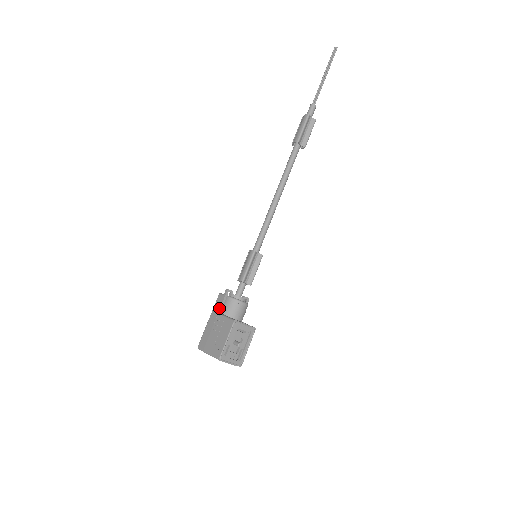
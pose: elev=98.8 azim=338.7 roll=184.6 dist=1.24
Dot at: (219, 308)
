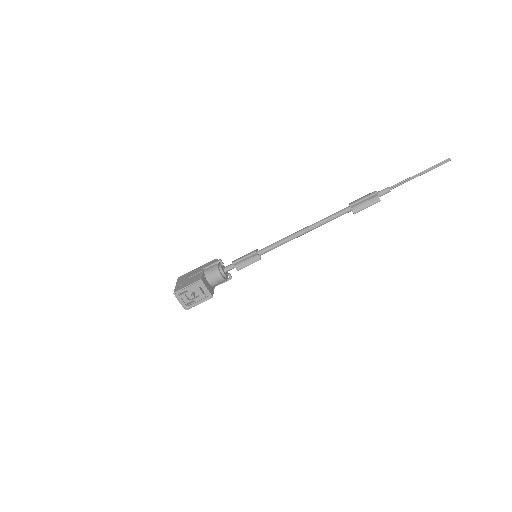
Dot at: (206, 266)
